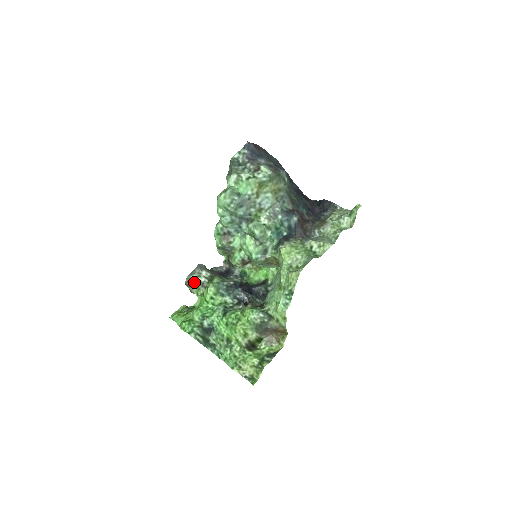
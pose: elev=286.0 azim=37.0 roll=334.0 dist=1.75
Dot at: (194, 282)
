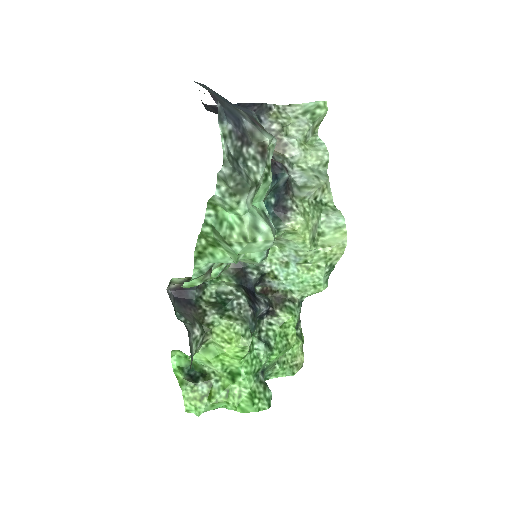
Dot at: occluded
